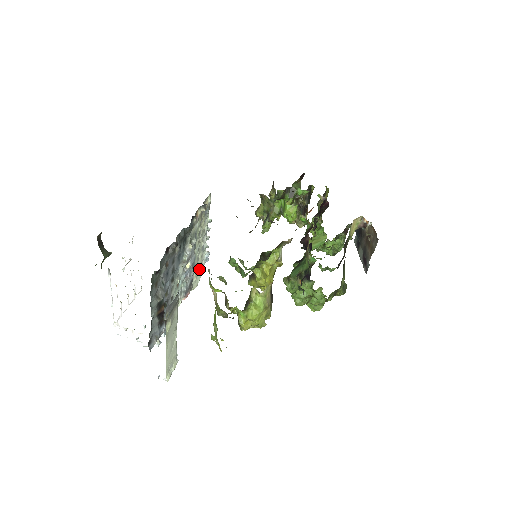
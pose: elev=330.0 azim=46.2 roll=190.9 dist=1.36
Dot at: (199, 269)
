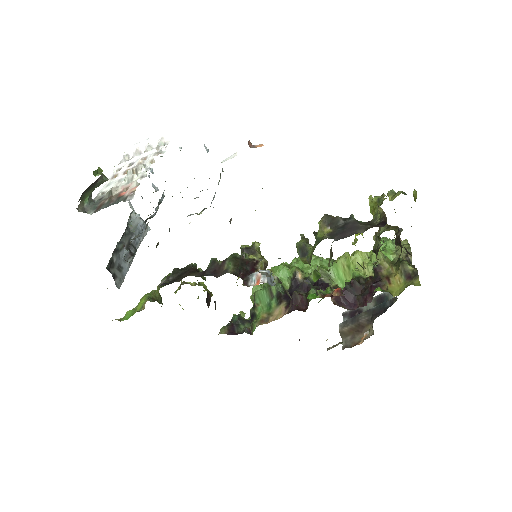
Dot at: occluded
